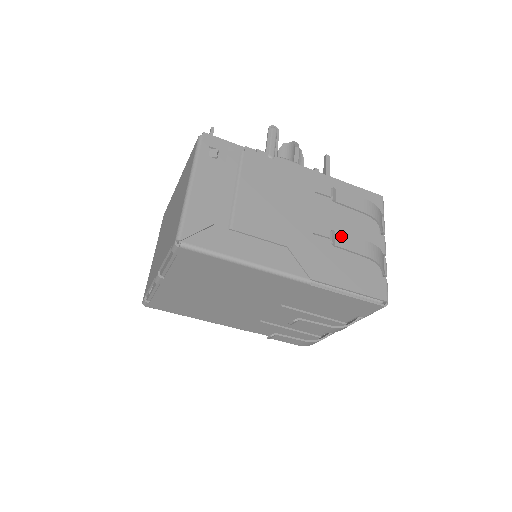
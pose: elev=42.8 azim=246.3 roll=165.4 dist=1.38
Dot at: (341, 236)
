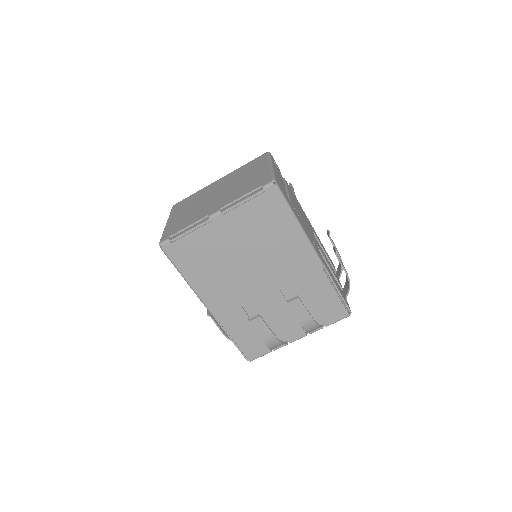
Dot at: (337, 254)
